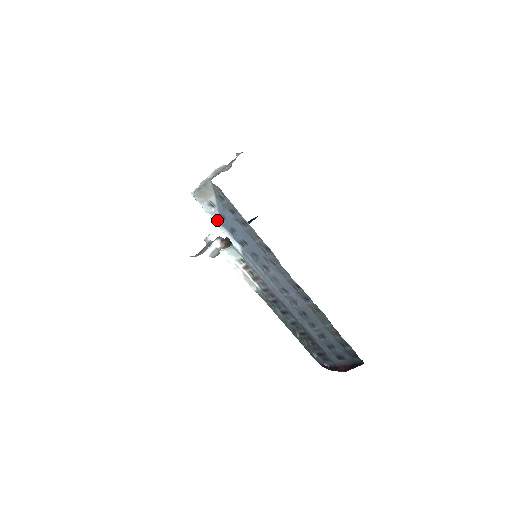
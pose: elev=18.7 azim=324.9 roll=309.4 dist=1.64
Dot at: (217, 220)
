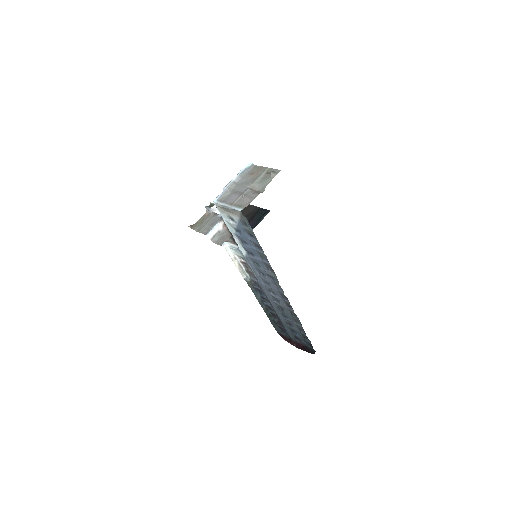
Dot at: (232, 229)
